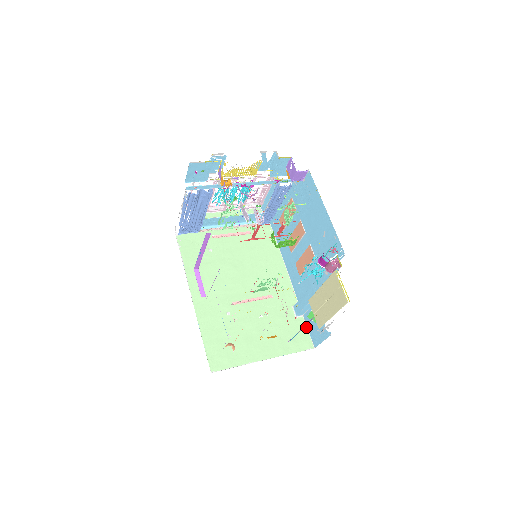
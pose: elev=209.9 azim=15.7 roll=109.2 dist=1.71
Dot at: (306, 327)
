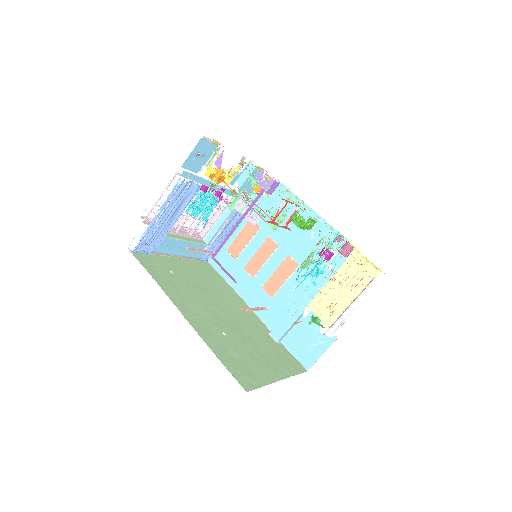
Dot at: (289, 352)
